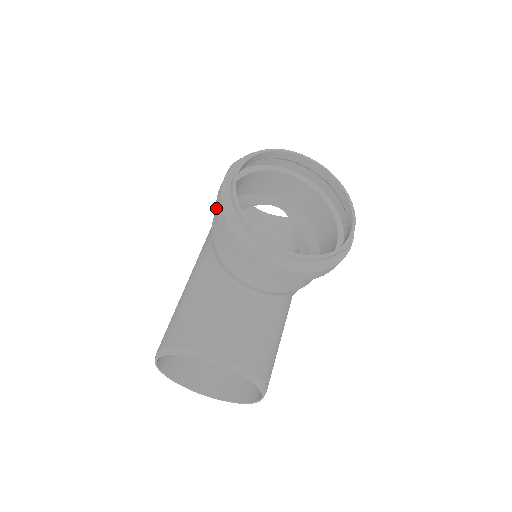
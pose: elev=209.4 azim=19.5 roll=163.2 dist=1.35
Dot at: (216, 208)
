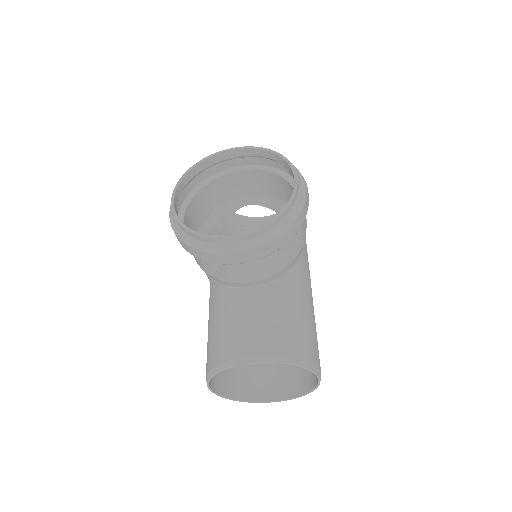
Dot at: occluded
